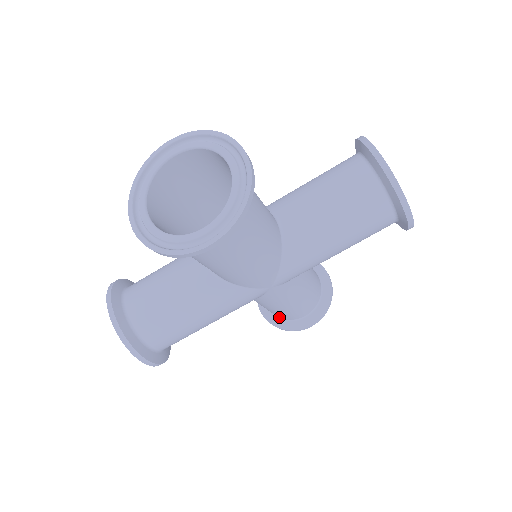
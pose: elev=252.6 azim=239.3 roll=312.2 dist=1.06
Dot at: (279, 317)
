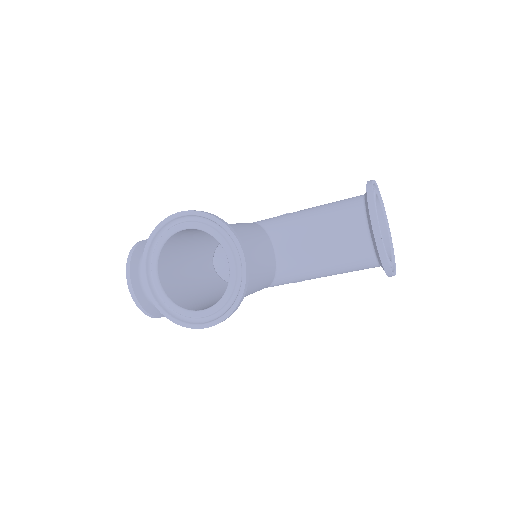
Dot at: occluded
